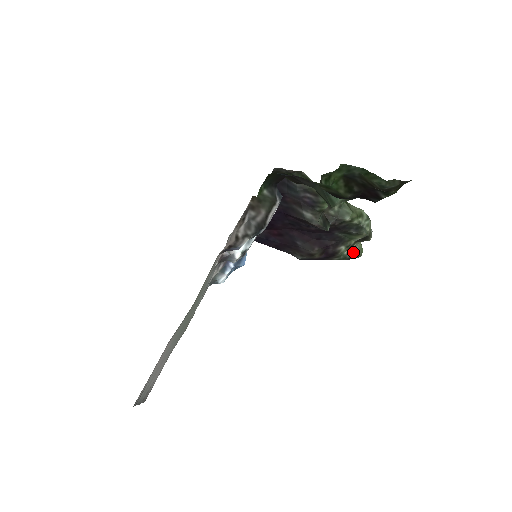
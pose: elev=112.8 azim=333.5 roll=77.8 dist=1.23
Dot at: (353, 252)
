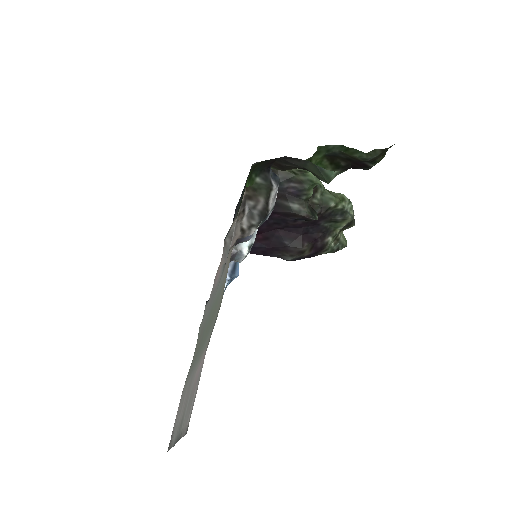
Dot at: (339, 243)
